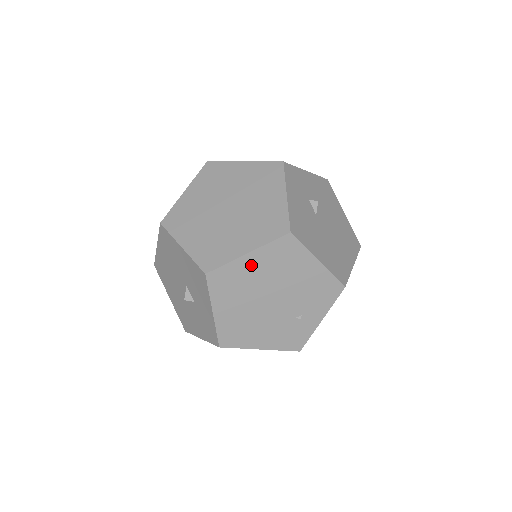
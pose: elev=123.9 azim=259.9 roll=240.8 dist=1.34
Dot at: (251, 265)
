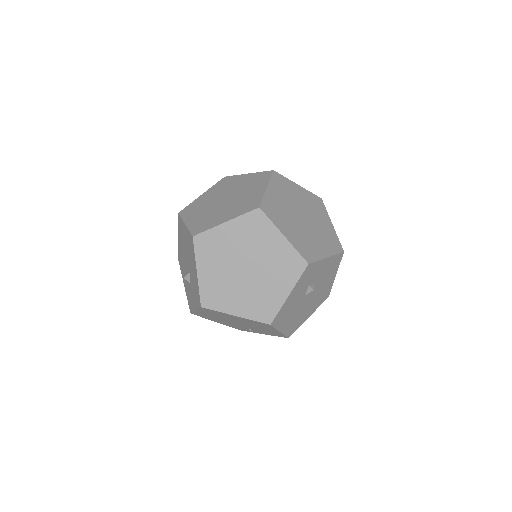
Dot at: (234, 317)
